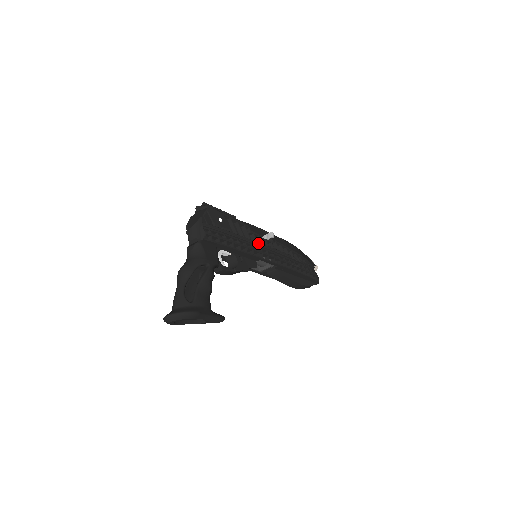
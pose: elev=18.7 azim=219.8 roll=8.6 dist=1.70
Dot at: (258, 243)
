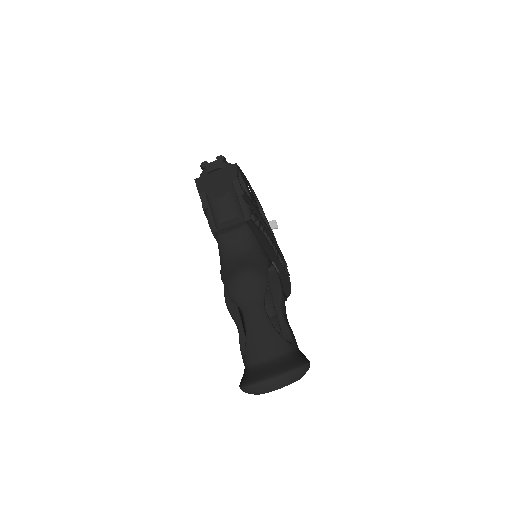
Dot at: (272, 235)
